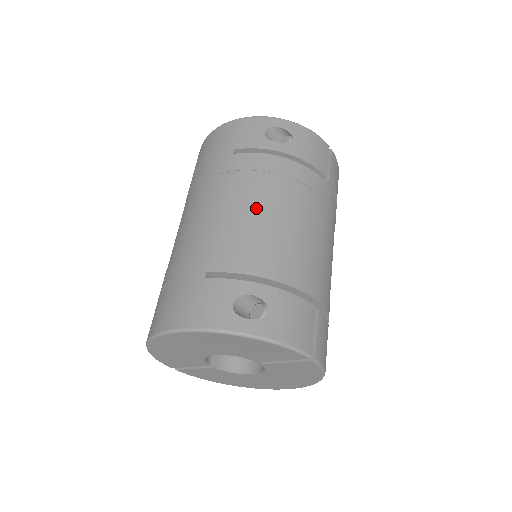
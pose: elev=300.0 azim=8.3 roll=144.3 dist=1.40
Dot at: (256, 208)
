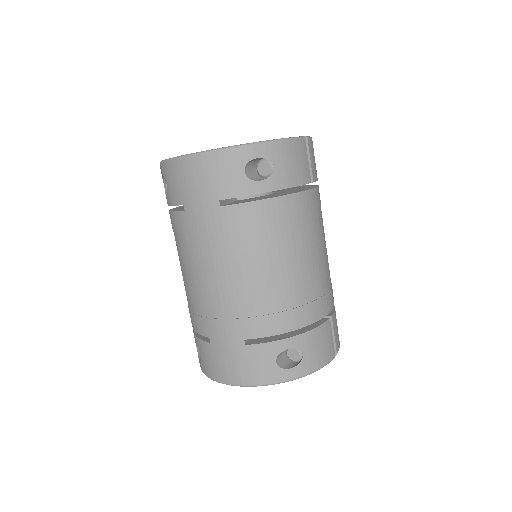
Dot at: (266, 269)
